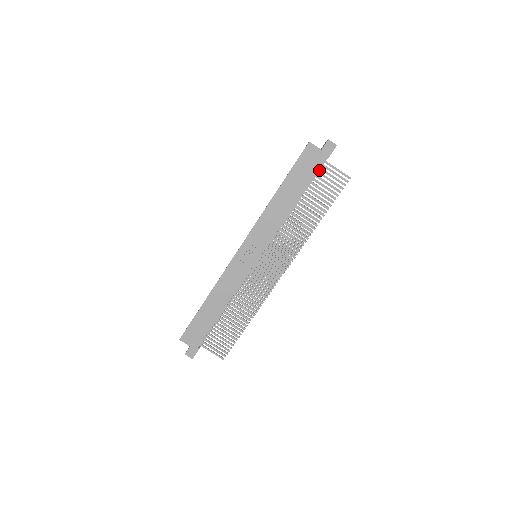
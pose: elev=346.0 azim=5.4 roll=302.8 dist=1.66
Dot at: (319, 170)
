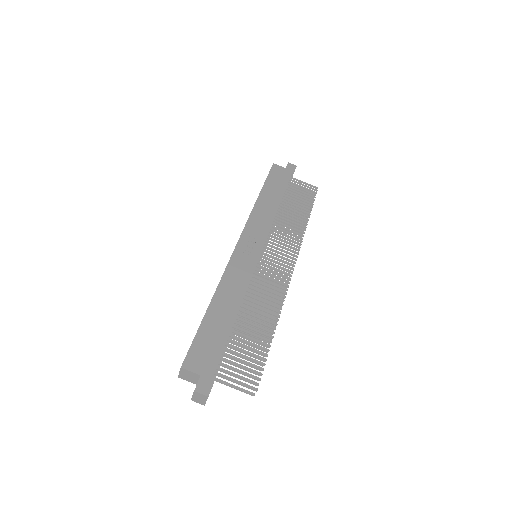
Dot at: (289, 185)
